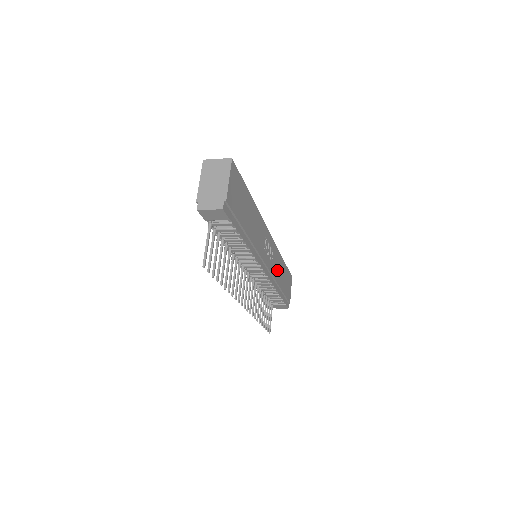
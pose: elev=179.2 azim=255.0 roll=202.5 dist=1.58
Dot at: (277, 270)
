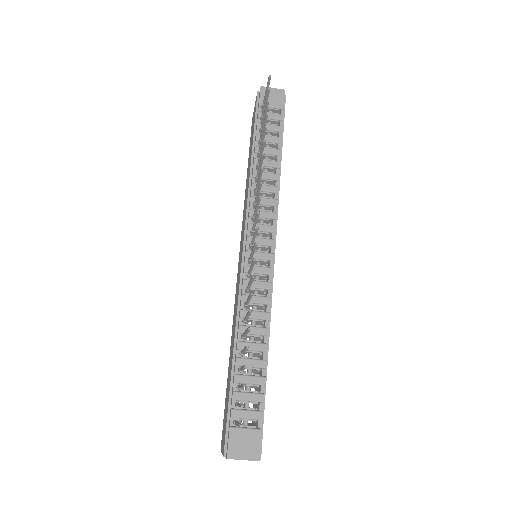
Dot at: occluded
